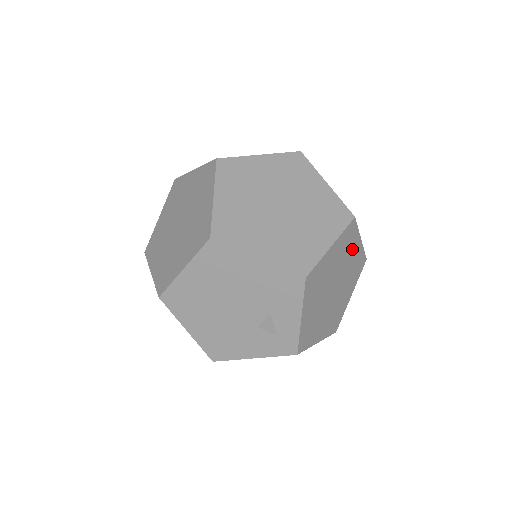
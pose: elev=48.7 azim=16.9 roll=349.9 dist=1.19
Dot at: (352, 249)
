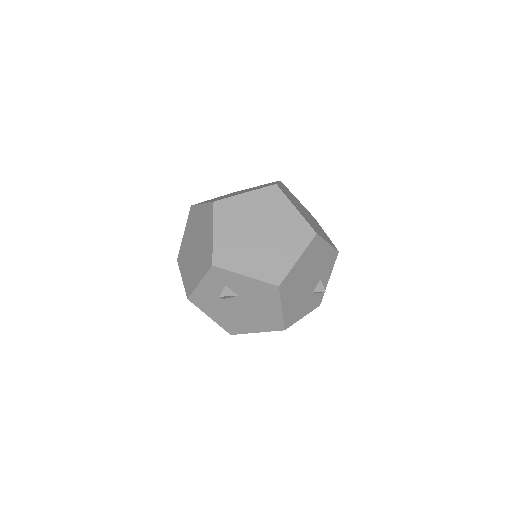
Dot at: occluded
